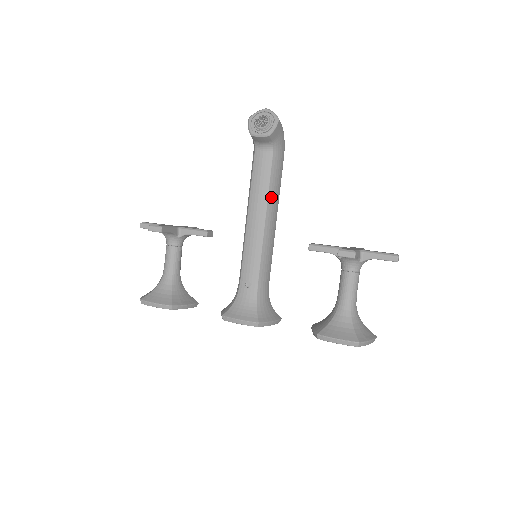
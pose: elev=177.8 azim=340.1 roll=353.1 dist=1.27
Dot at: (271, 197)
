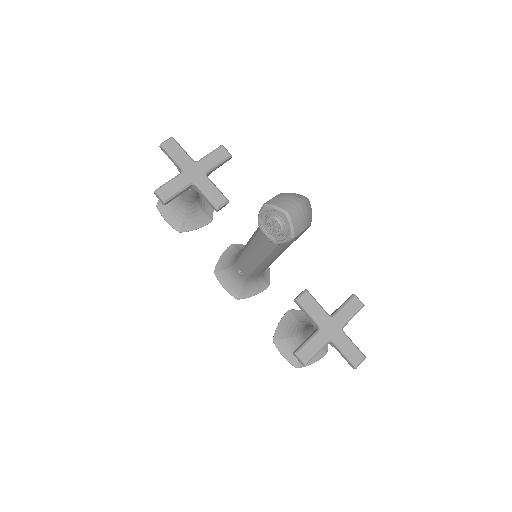
Dot at: (275, 252)
